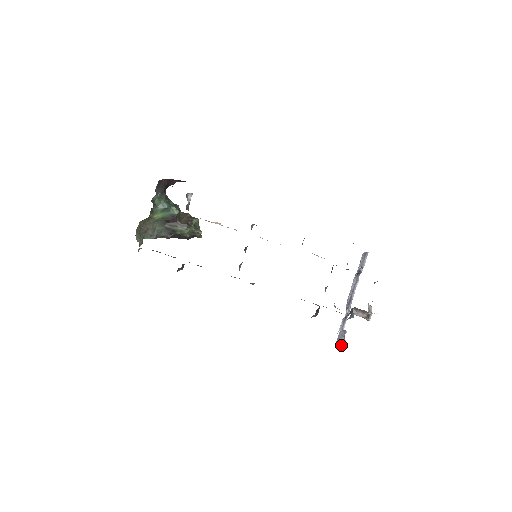
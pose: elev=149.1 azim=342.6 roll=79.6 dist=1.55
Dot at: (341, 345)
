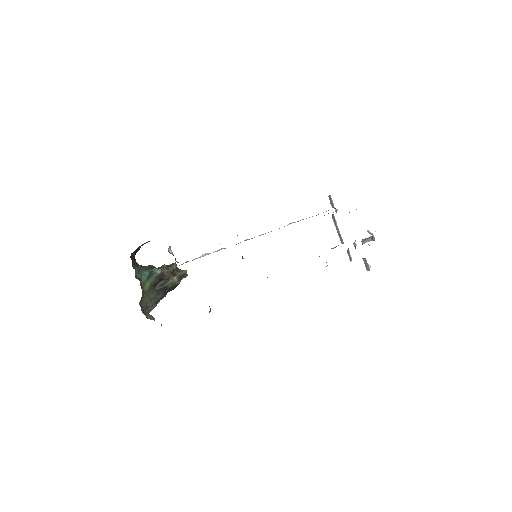
Dot at: (369, 269)
